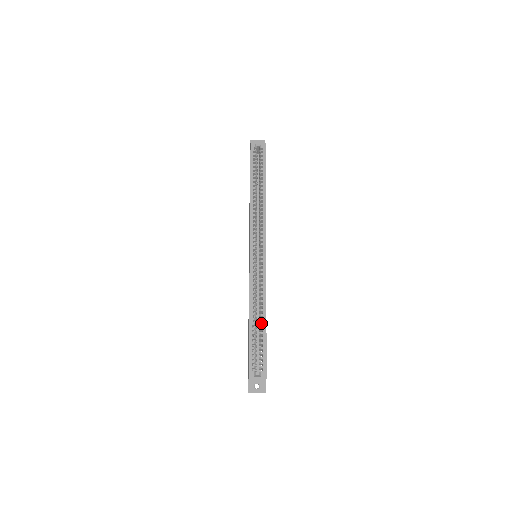
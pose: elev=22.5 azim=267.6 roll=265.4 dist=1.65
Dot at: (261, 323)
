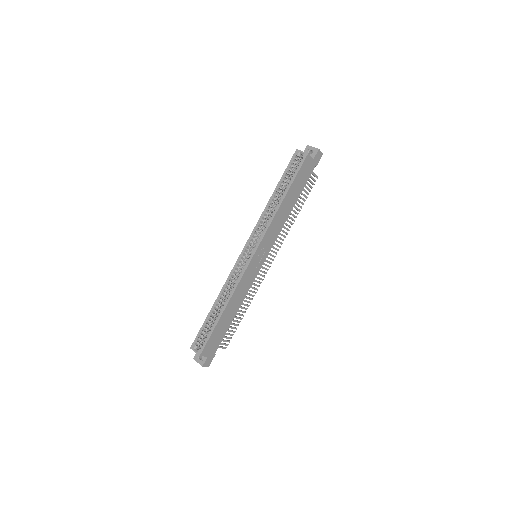
Dot at: (219, 312)
